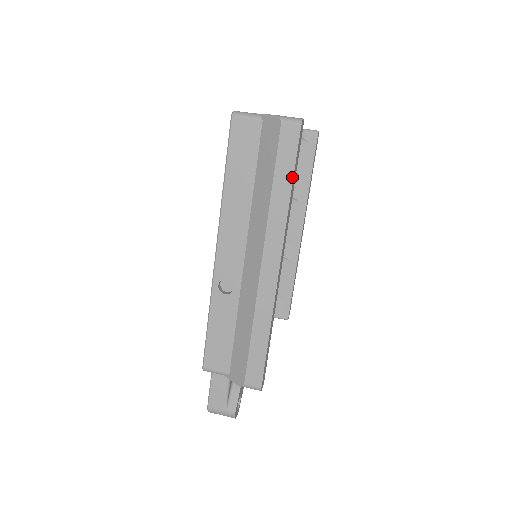
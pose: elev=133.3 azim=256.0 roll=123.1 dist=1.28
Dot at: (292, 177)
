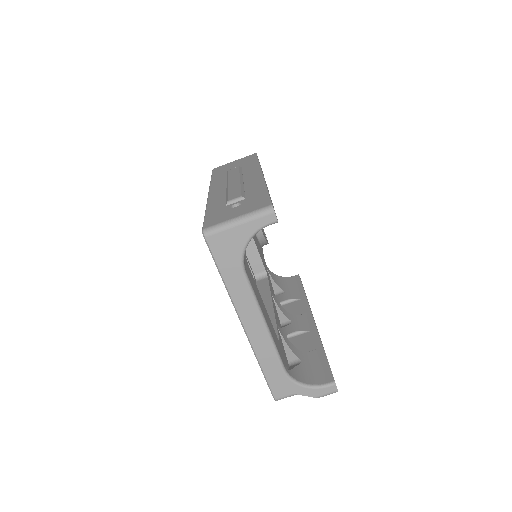
Dot at: occluded
